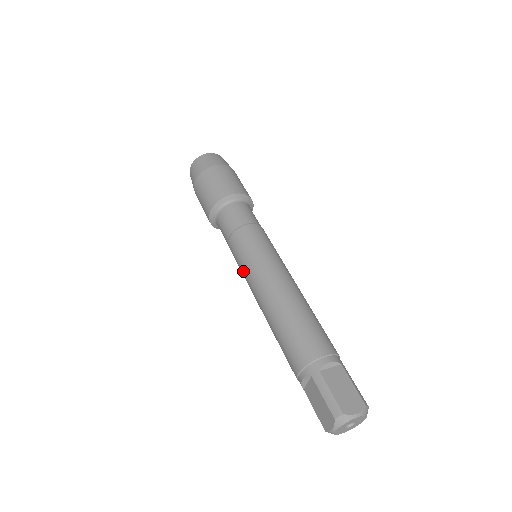
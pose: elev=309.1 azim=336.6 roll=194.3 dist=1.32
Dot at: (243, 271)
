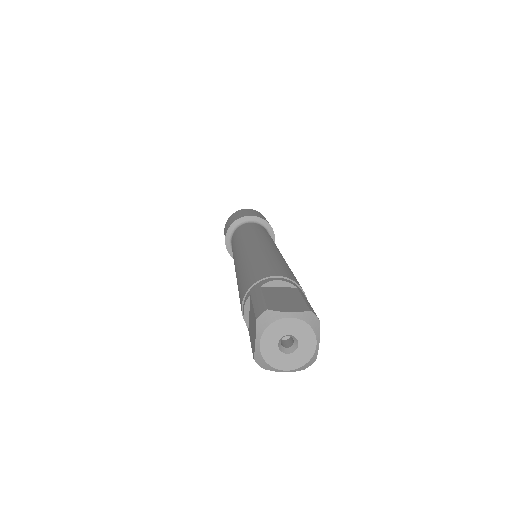
Dot at: occluded
